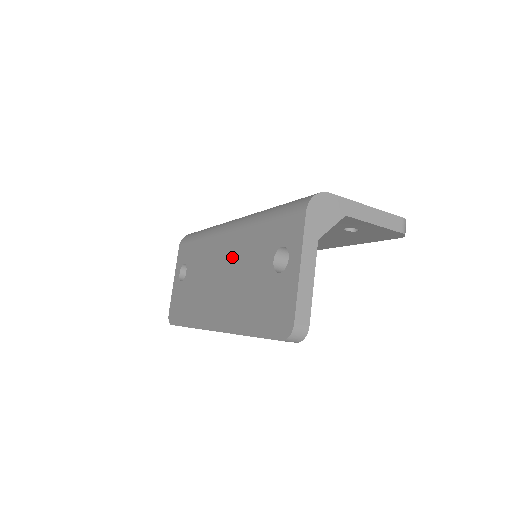
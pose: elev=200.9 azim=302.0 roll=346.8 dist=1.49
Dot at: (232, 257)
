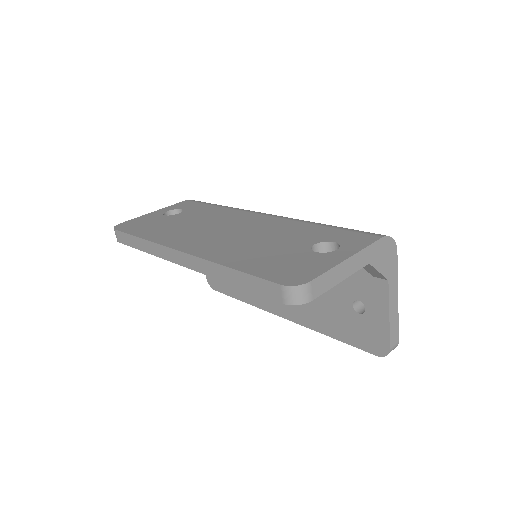
Dot at: (257, 226)
